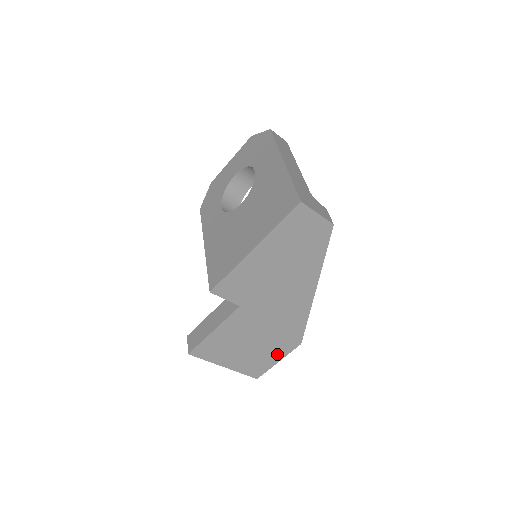
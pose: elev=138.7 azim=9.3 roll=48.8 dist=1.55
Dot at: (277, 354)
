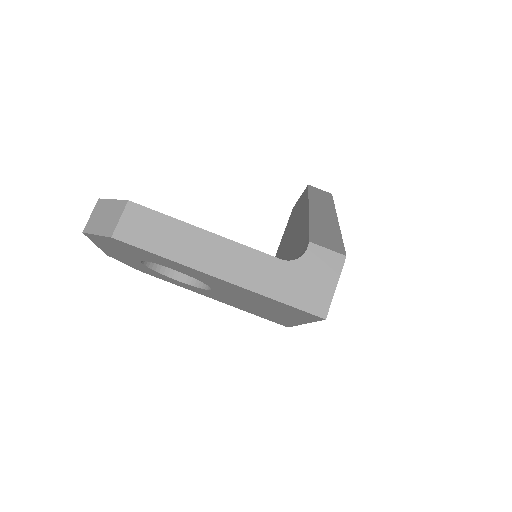
Dot at: occluded
